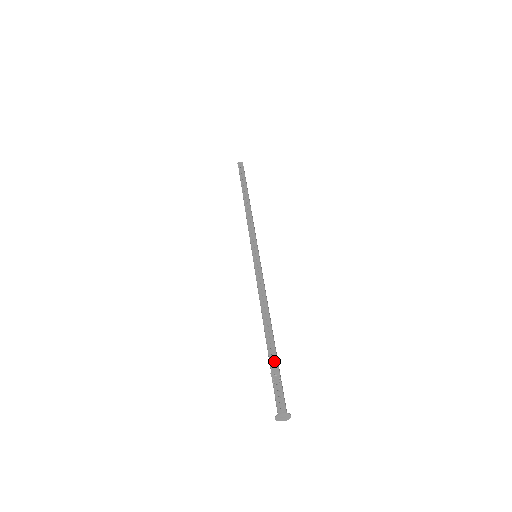
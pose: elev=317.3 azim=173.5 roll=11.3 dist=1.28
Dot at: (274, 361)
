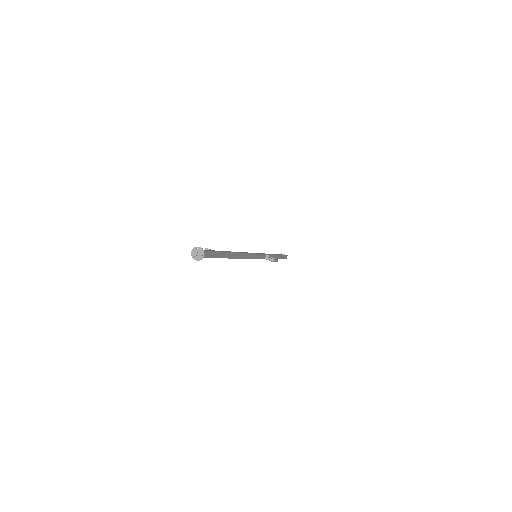
Dot at: occluded
